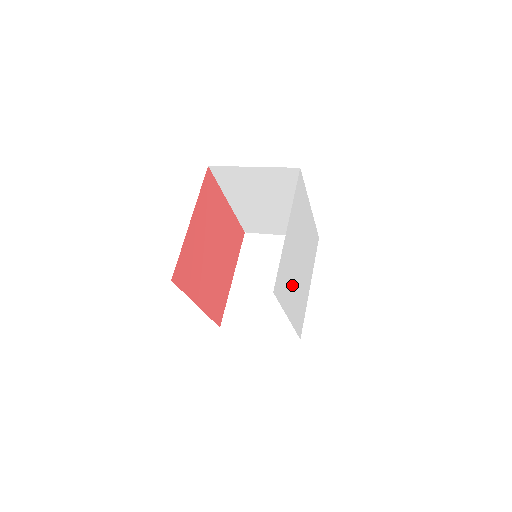
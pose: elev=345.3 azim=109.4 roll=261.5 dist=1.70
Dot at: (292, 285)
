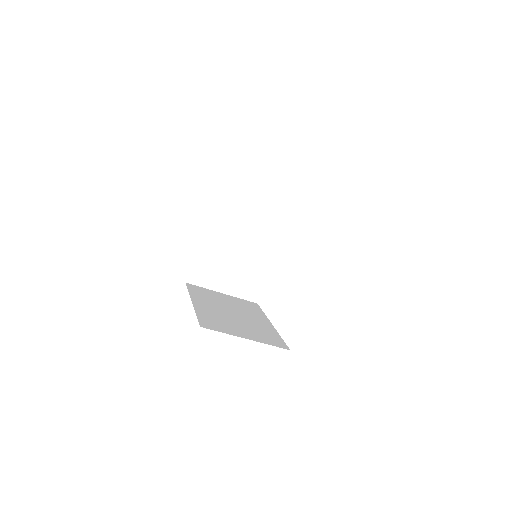
Dot at: occluded
